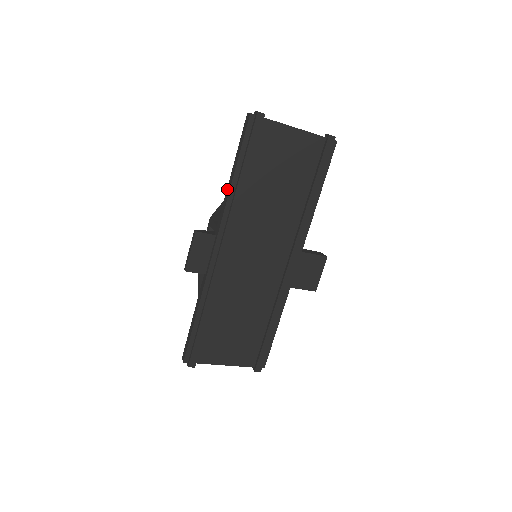
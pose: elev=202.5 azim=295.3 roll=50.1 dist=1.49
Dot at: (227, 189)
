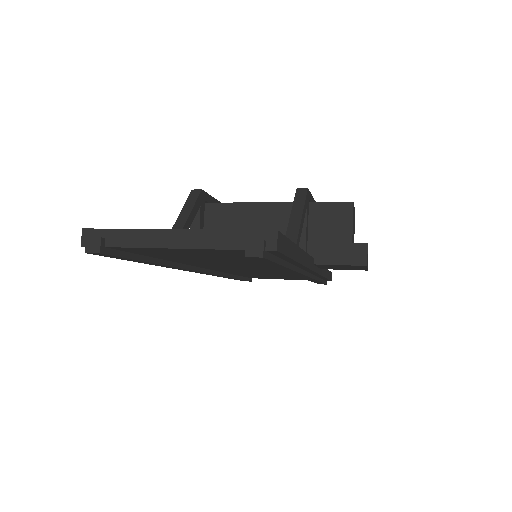
Dot at: occluded
